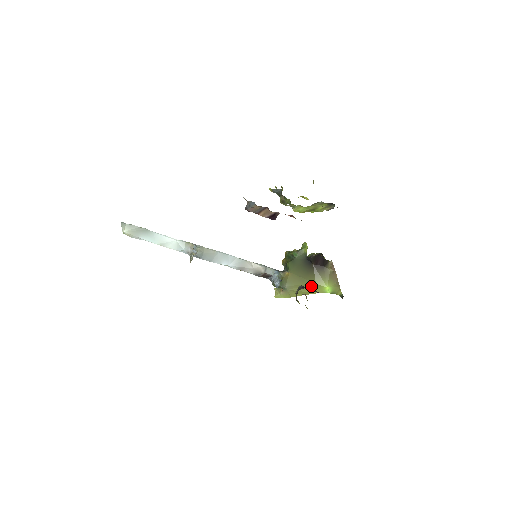
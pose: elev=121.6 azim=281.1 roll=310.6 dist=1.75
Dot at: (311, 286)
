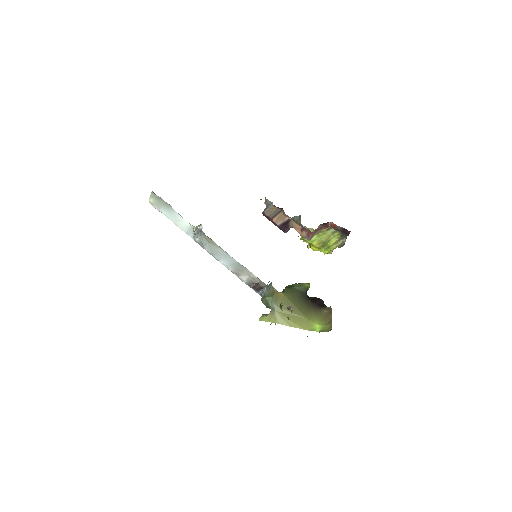
Dot at: (301, 319)
